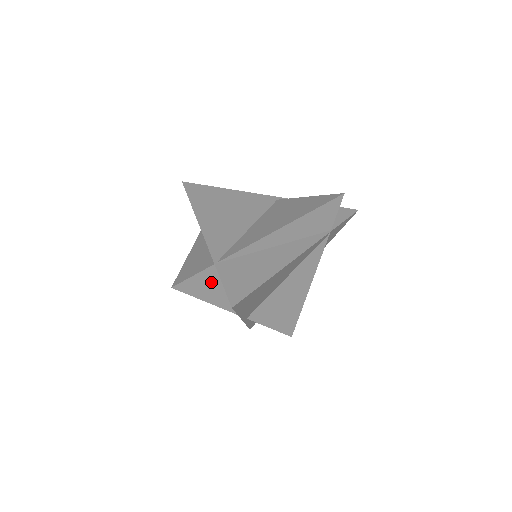
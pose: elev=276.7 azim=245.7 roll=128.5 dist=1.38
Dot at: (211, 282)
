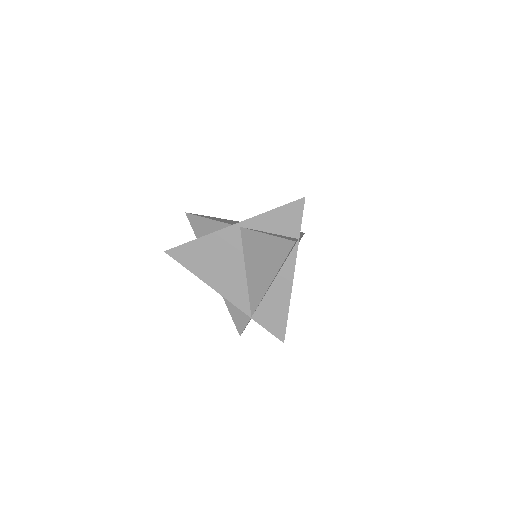
Dot at: occluded
